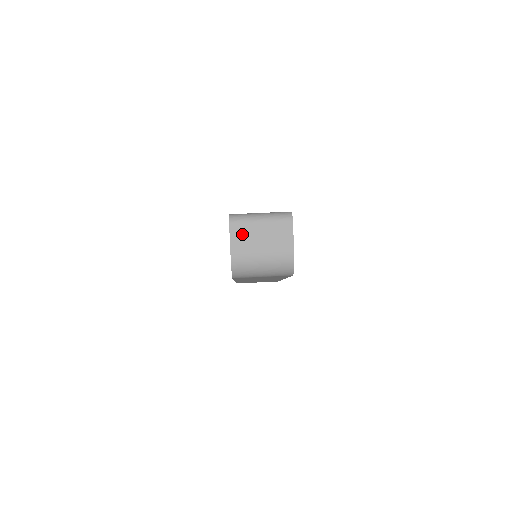
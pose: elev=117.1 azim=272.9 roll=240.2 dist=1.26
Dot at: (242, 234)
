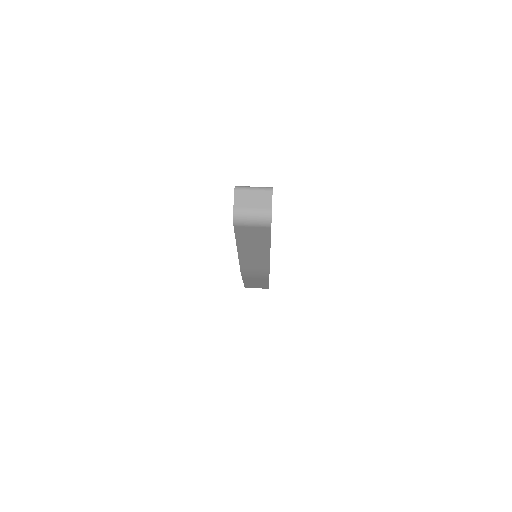
Dot at: (241, 196)
